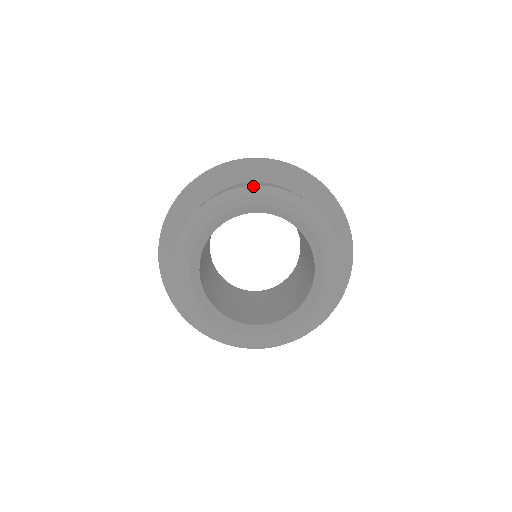
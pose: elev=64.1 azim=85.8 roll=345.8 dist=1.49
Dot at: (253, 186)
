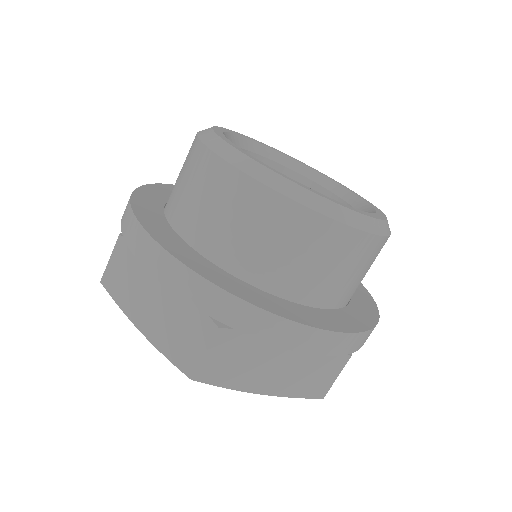
Dot at: occluded
